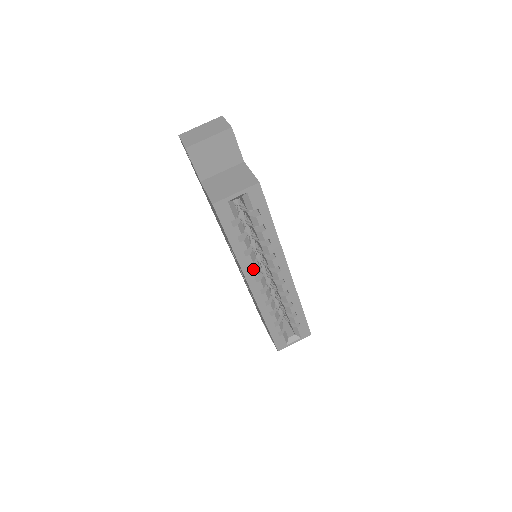
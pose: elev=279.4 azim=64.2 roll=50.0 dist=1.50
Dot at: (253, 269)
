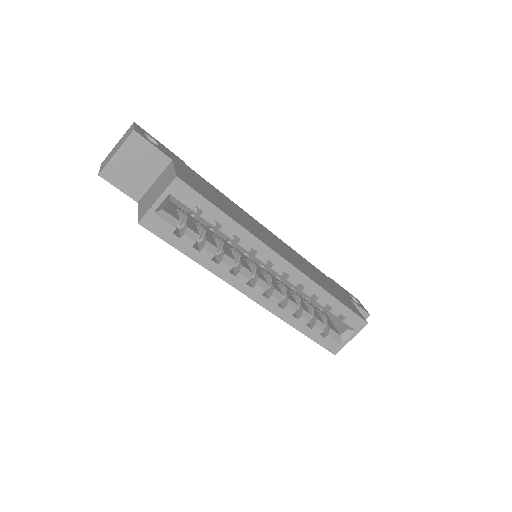
Dot at: (237, 275)
